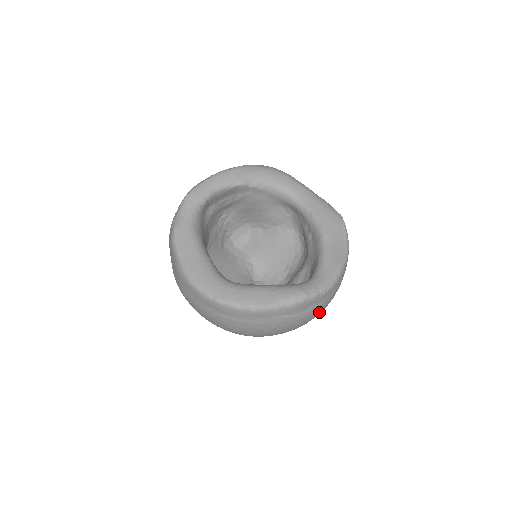
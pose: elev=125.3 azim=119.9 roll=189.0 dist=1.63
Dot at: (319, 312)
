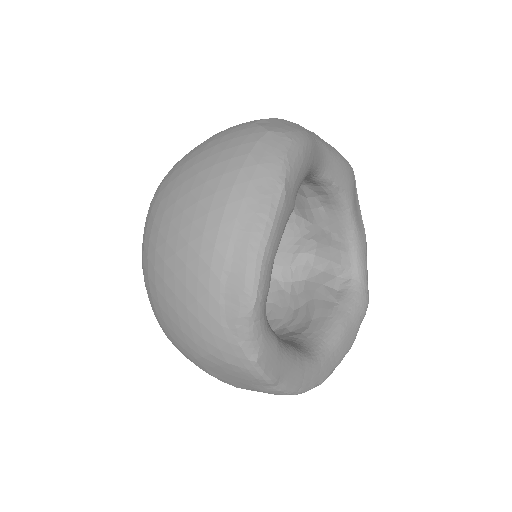
Dot at: occluded
